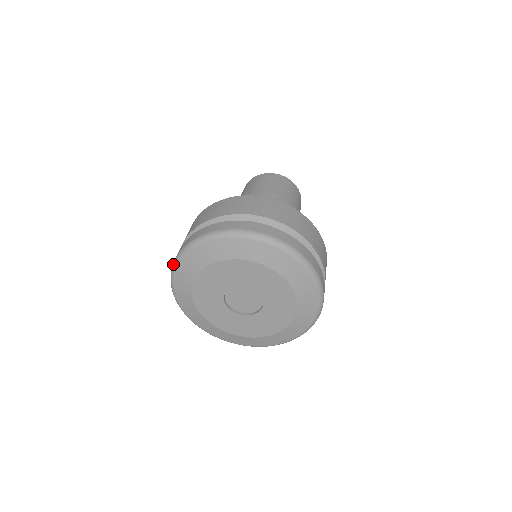
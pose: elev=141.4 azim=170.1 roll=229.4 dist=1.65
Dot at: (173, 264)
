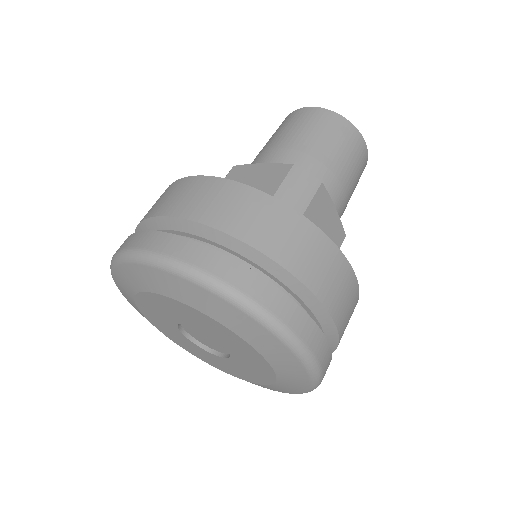
Dot at: (114, 257)
